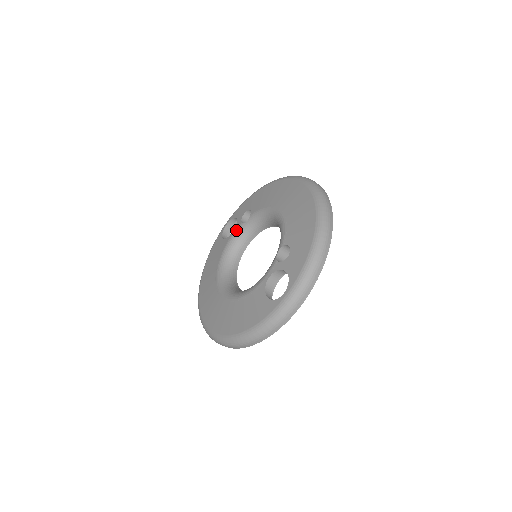
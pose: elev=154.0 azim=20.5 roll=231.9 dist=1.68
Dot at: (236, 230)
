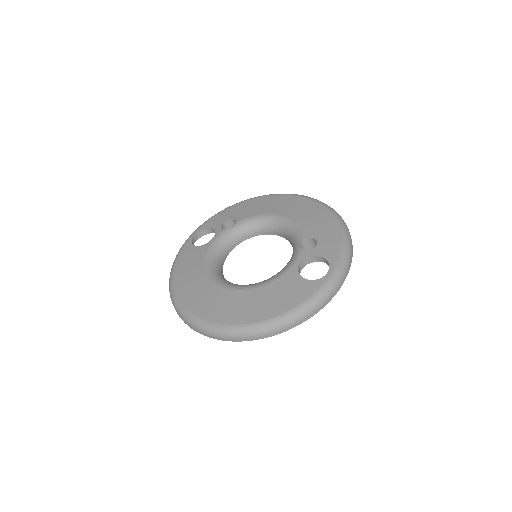
Dot at: (219, 236)
